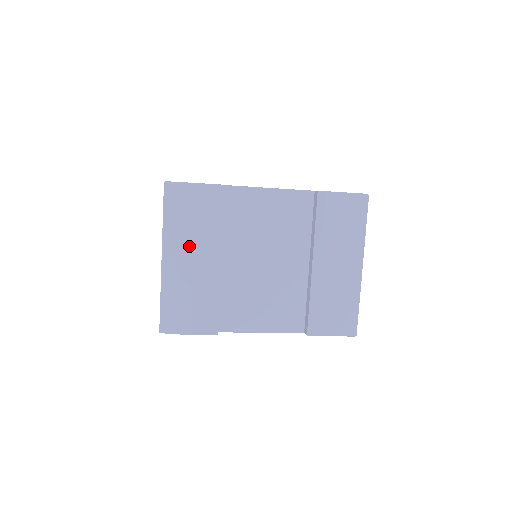
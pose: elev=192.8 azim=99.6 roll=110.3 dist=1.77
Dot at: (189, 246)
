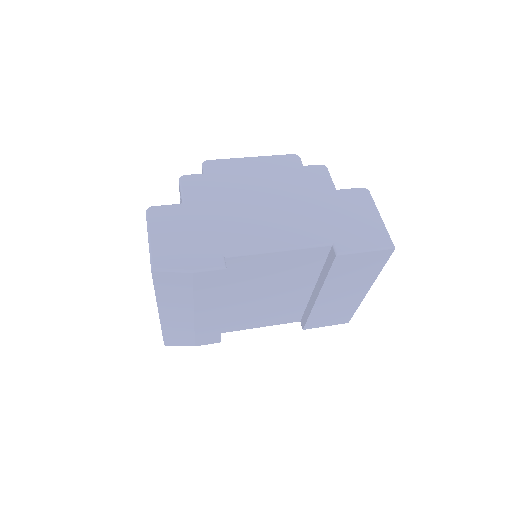
Dot at: (188, 308)
